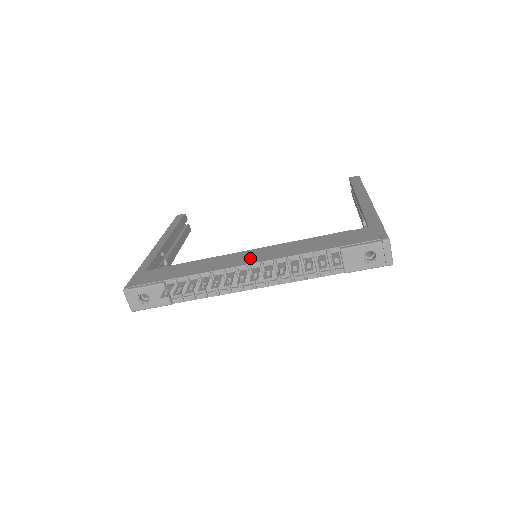
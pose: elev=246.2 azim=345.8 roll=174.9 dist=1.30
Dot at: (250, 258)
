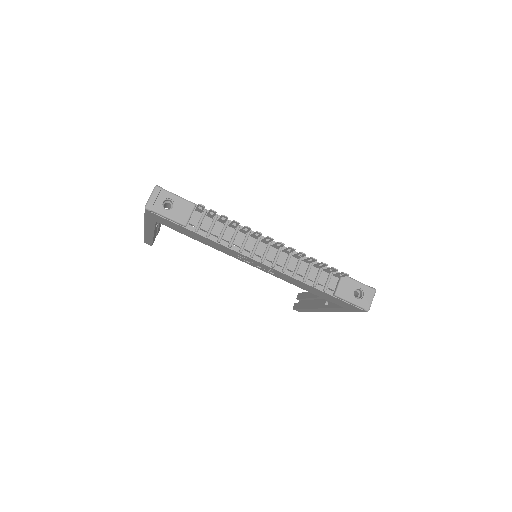
Dot at: occluded
